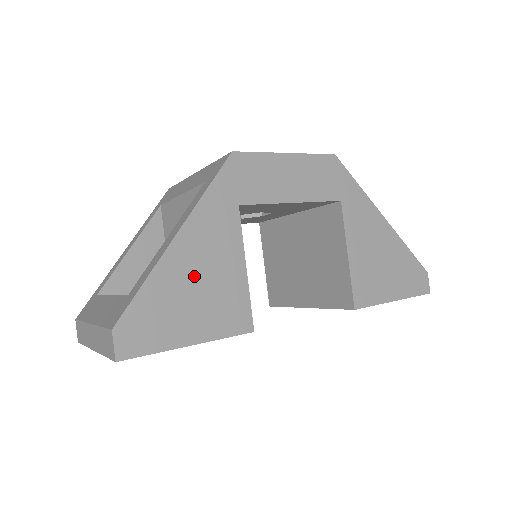
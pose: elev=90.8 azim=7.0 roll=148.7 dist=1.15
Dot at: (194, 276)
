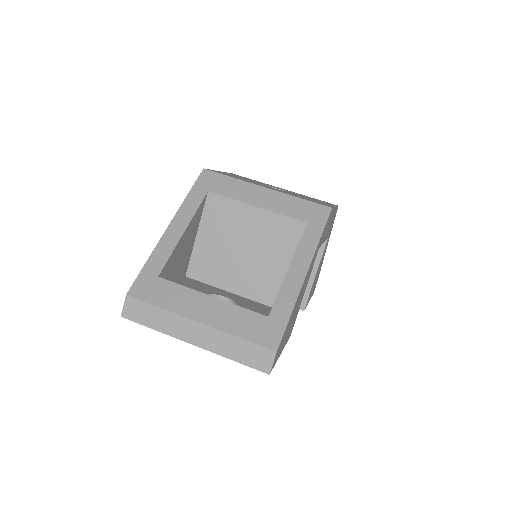
Dot at: (298, 303)
